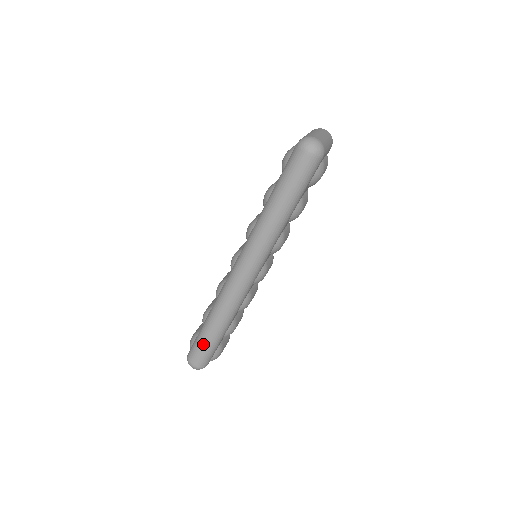
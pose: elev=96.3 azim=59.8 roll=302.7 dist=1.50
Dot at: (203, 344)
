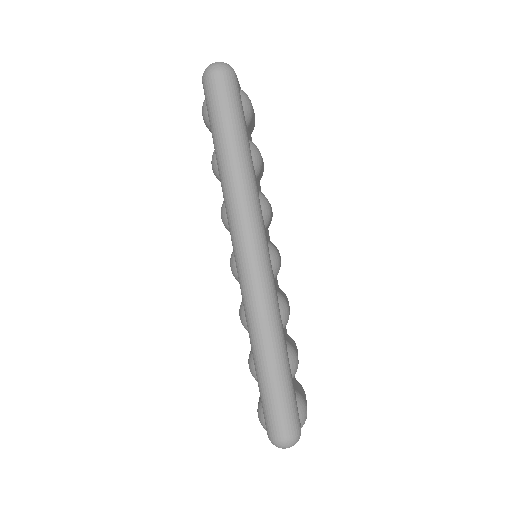
Dot at: (273, 396)
